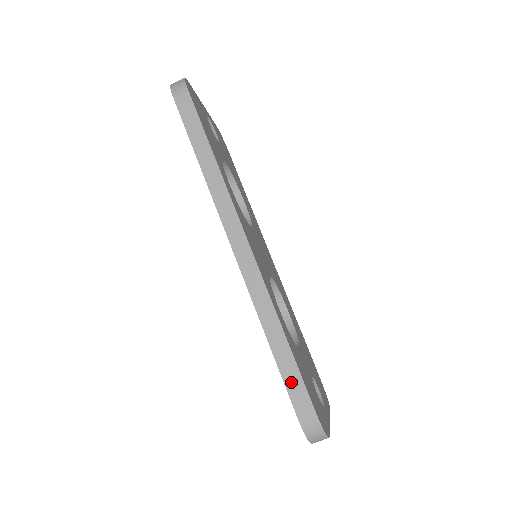
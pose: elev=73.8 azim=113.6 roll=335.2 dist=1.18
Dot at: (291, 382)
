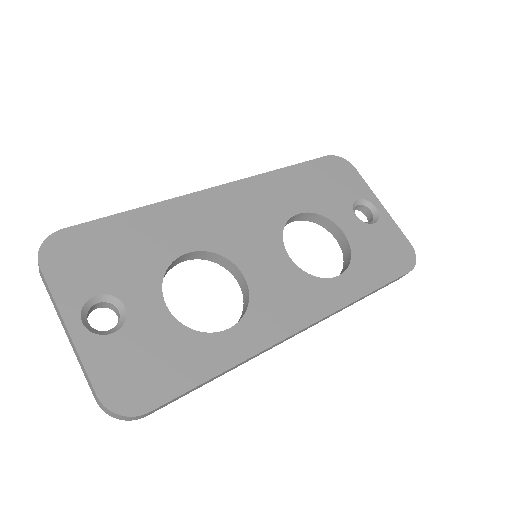
Dot at: (387, 285)
